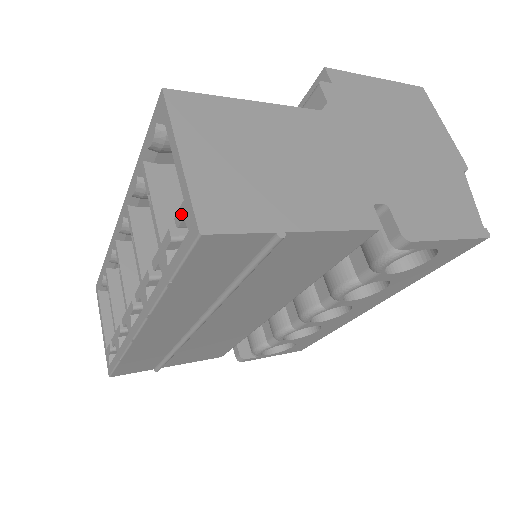
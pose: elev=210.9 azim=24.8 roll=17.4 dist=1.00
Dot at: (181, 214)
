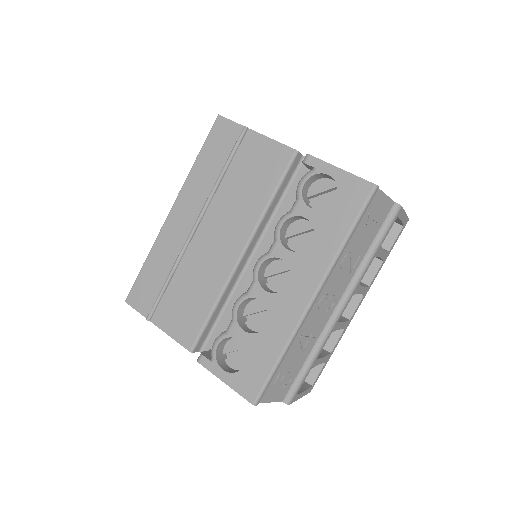
Dot at: occluded
